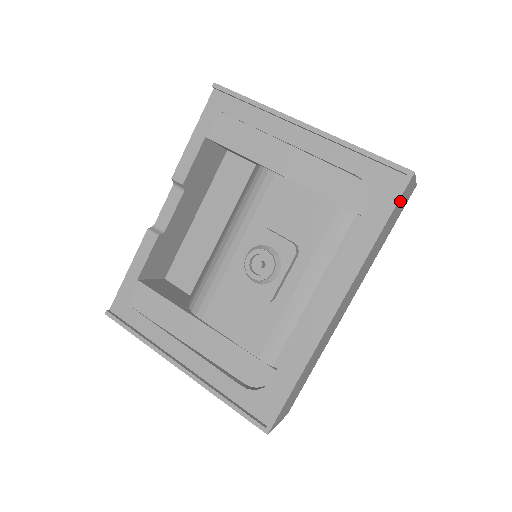
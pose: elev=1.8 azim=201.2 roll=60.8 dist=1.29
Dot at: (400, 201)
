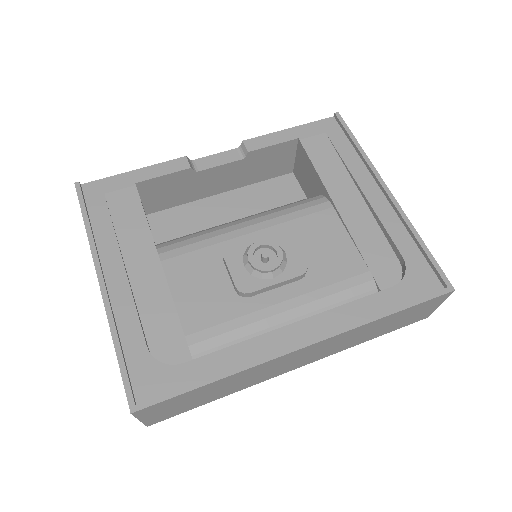
Dot at: (423, 306)
